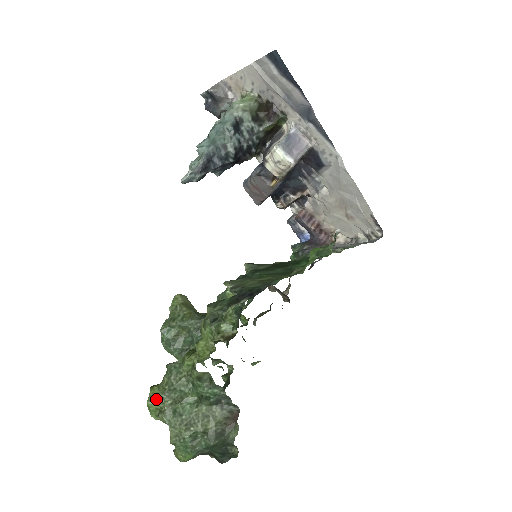
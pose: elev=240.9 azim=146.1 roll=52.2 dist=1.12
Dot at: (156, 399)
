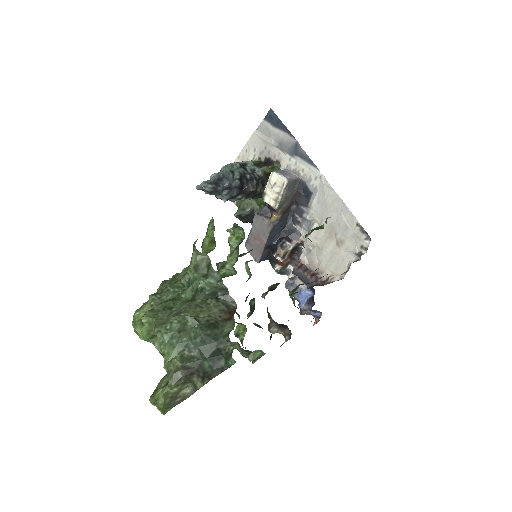
Dot at: (145, 305)
